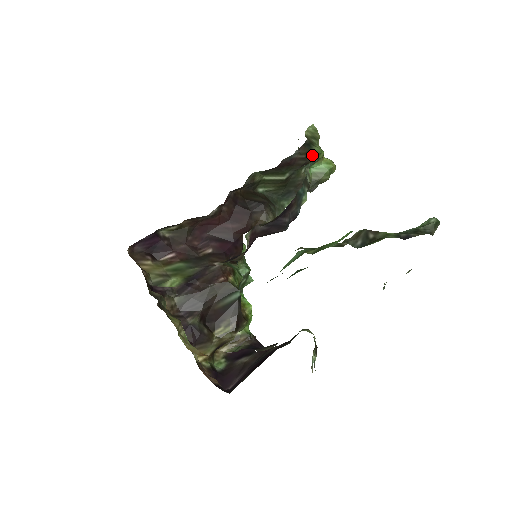
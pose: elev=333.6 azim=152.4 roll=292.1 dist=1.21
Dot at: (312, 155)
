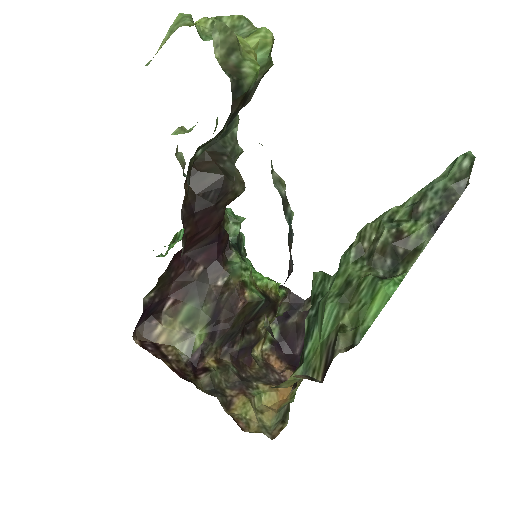
Dot at: (248, 93)
